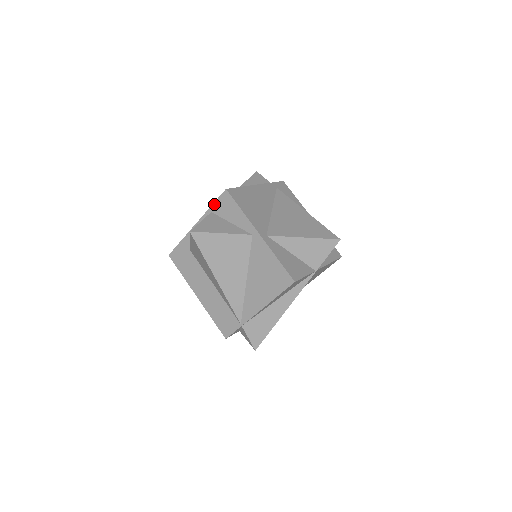
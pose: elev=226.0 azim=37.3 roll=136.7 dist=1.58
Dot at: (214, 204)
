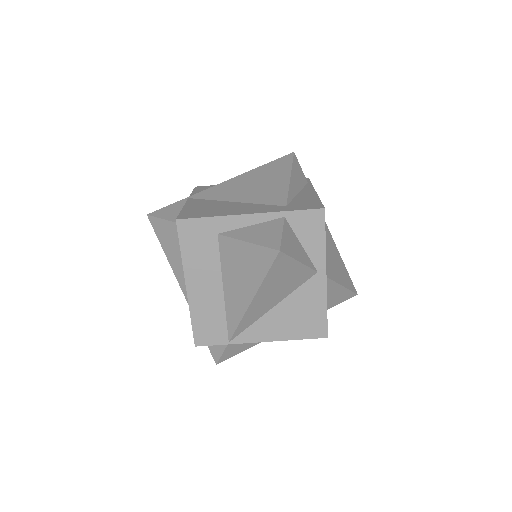
Dot at: (296, 212)
